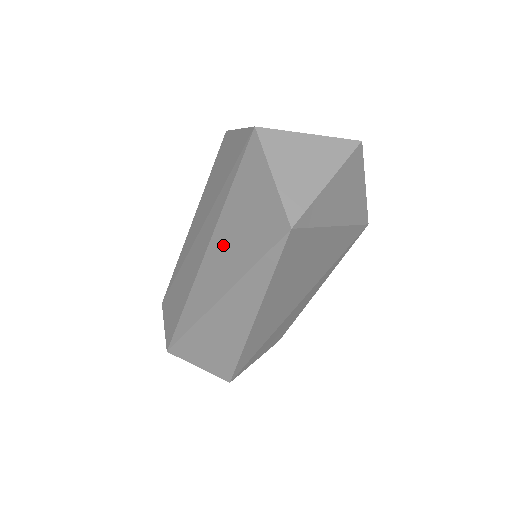
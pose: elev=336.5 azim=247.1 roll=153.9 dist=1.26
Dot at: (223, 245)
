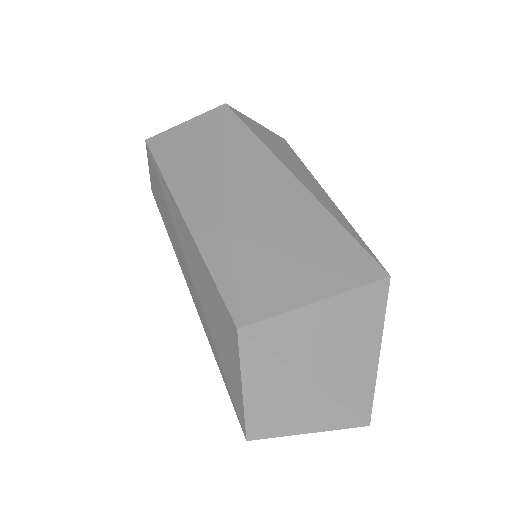
Dot at: occluded
